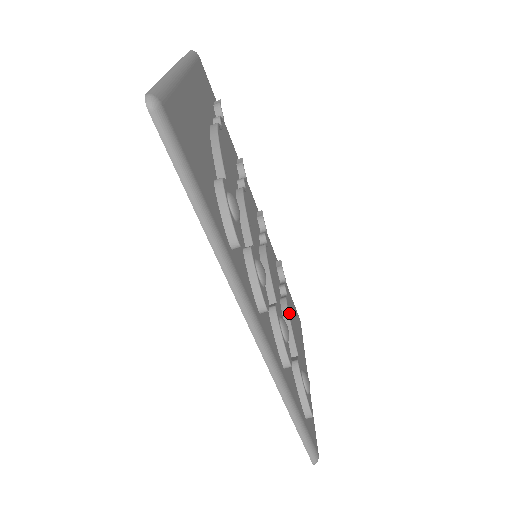
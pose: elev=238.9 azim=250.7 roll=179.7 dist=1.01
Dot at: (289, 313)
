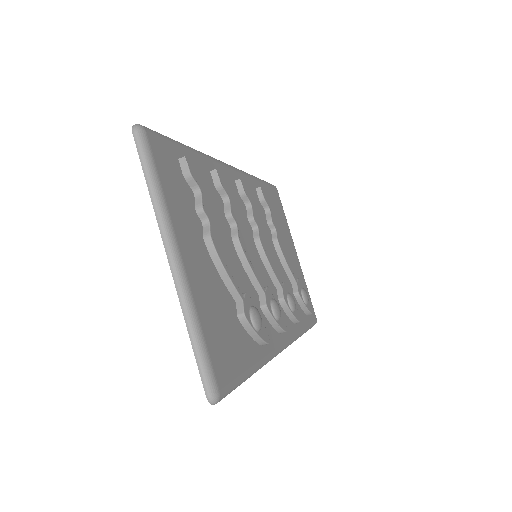
Dot at: (283, 253)
